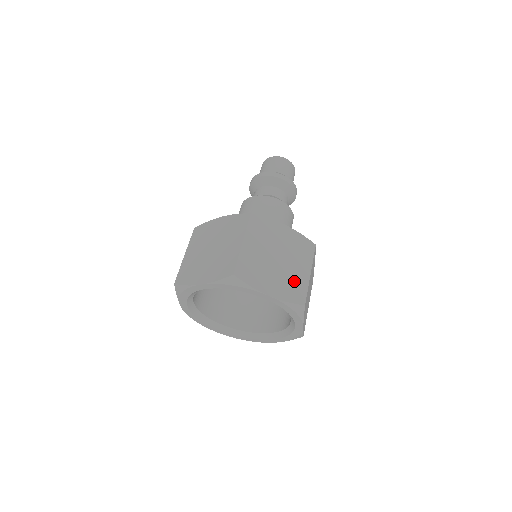
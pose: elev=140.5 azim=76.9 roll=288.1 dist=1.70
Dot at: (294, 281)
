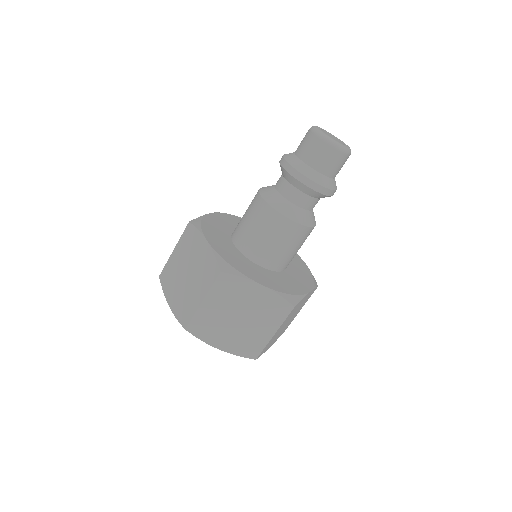
Dot at: (252, 339)
